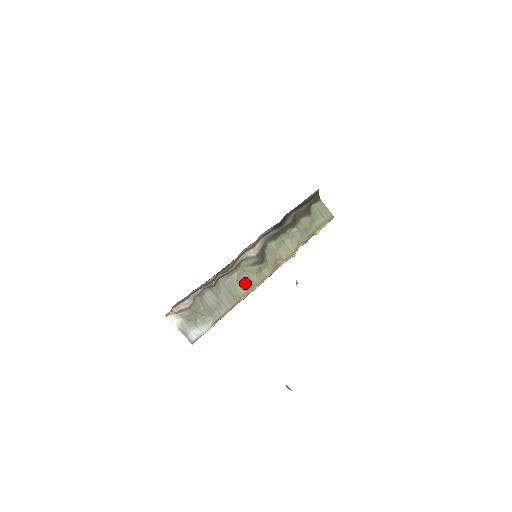
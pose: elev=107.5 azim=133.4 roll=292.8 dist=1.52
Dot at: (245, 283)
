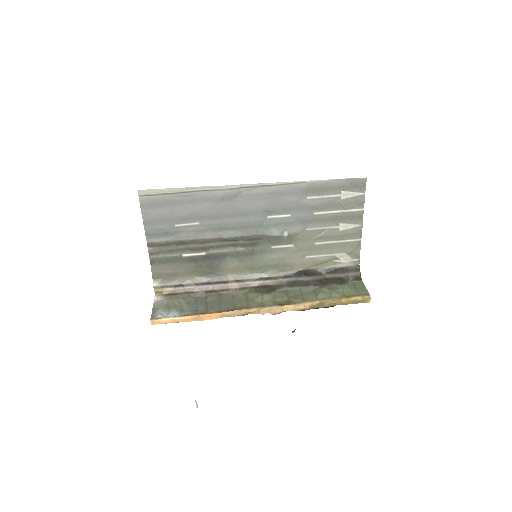
Dot at: (239, 303)
